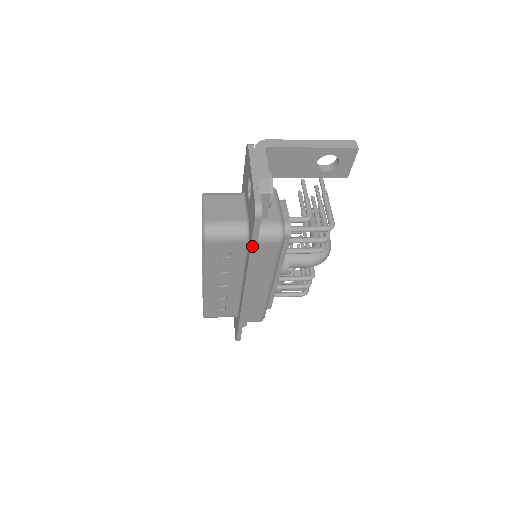
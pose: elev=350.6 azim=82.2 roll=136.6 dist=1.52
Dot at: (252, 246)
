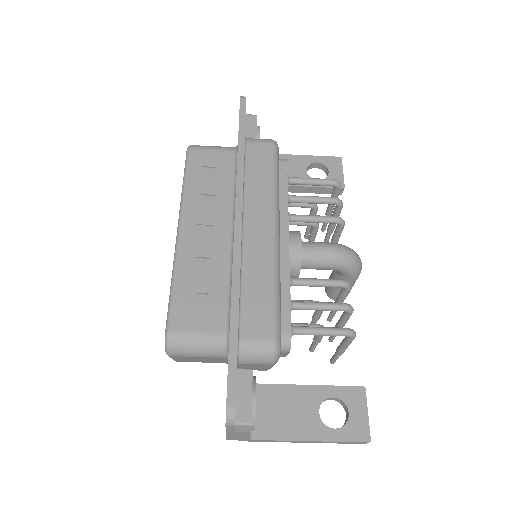
Dot at: (240, 134)
